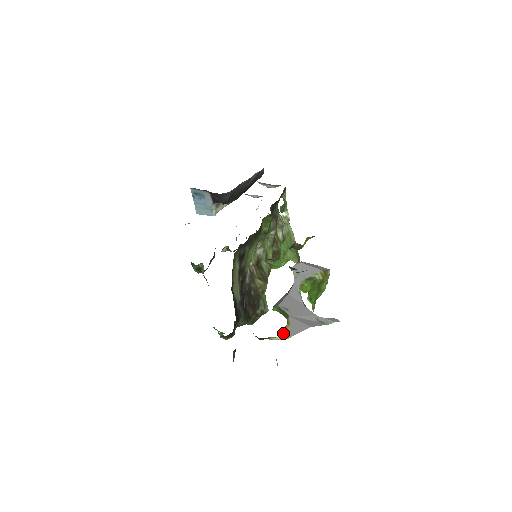
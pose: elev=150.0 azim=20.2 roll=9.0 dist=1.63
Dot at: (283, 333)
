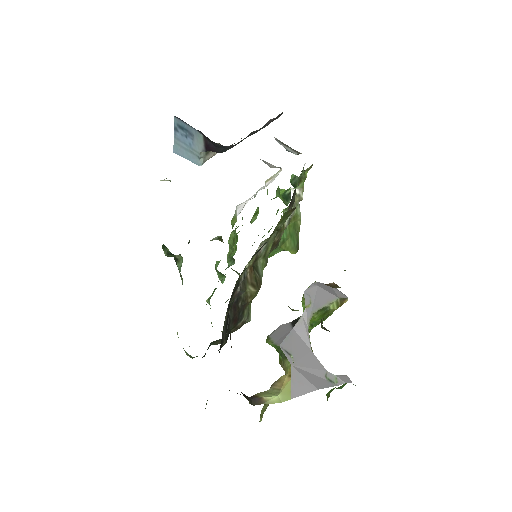
Dot at: (281, 391)
